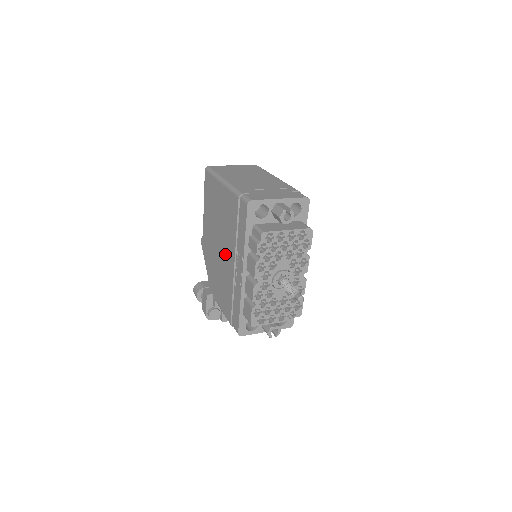
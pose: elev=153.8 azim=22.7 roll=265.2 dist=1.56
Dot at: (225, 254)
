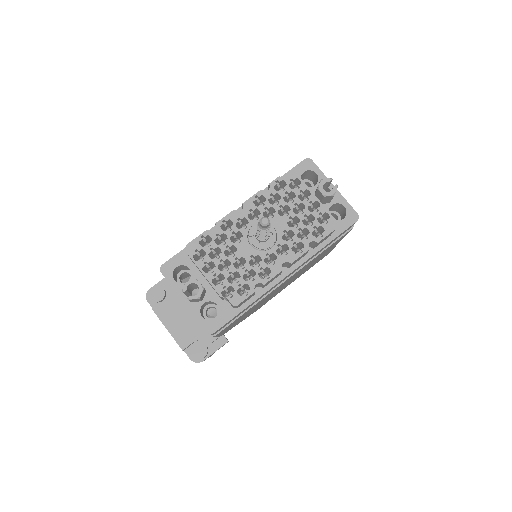
Dot at: occluded
